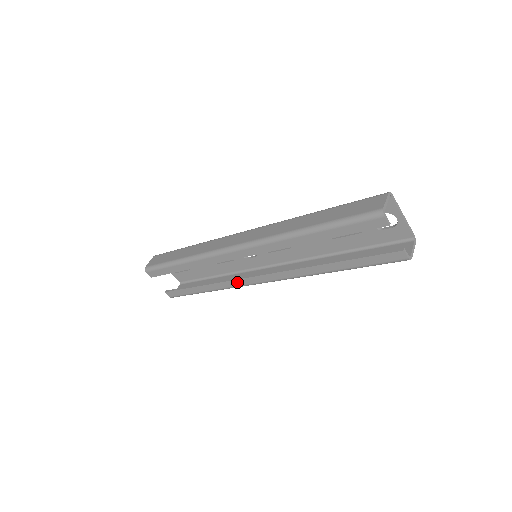
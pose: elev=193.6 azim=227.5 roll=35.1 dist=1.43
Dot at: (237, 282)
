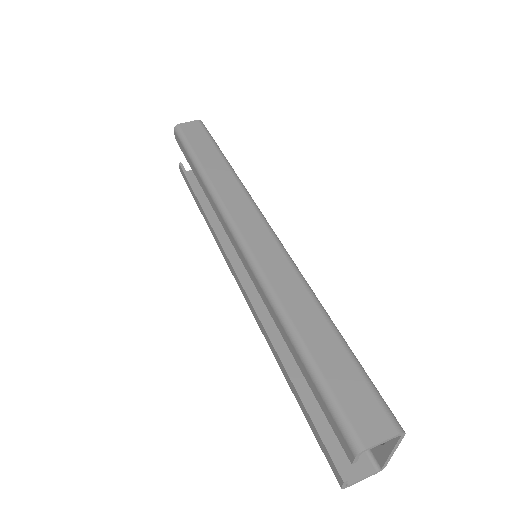
Dot at: (222, 250)
